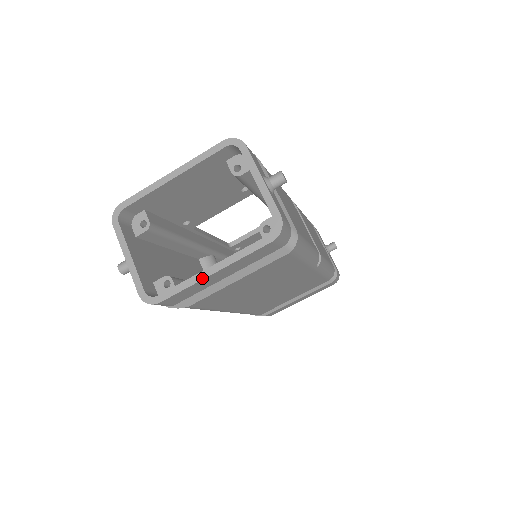
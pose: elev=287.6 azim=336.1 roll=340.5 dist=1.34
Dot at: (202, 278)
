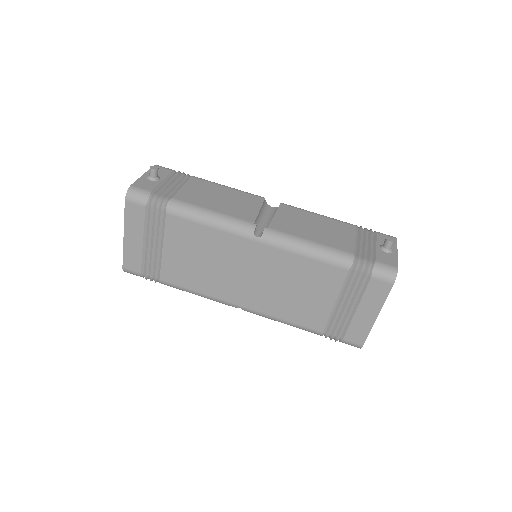
Dot at: (124, 242)
